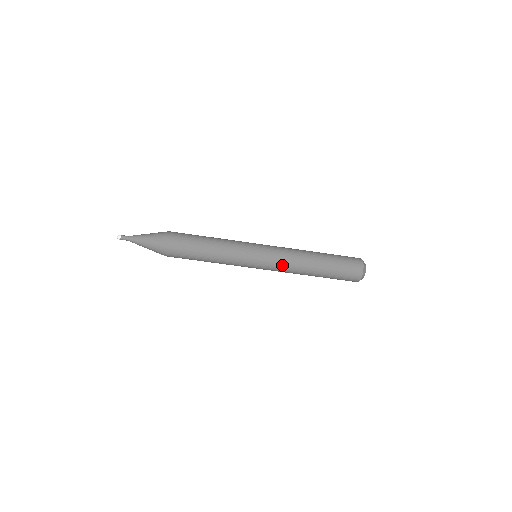
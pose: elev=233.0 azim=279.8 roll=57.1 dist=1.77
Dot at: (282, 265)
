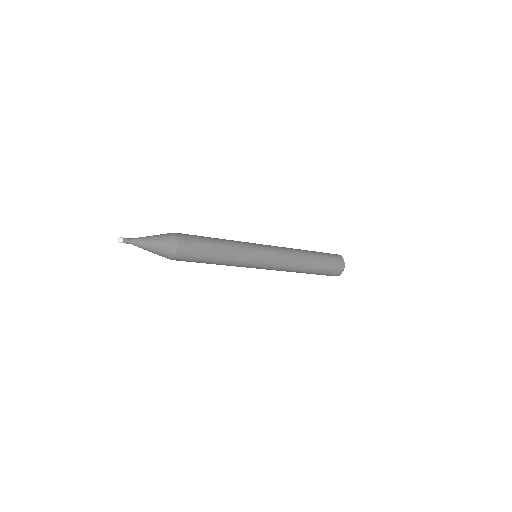
Dot at: (282, 264)
